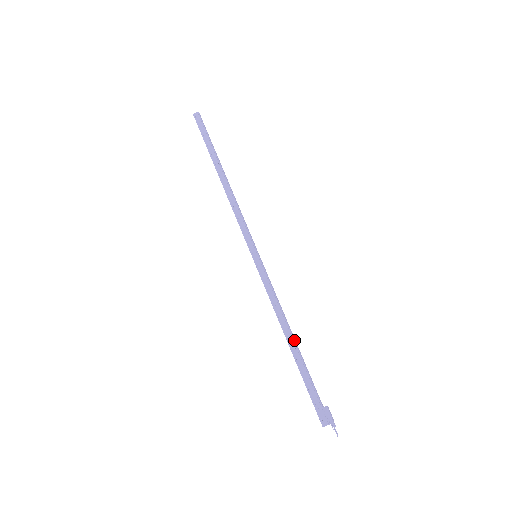
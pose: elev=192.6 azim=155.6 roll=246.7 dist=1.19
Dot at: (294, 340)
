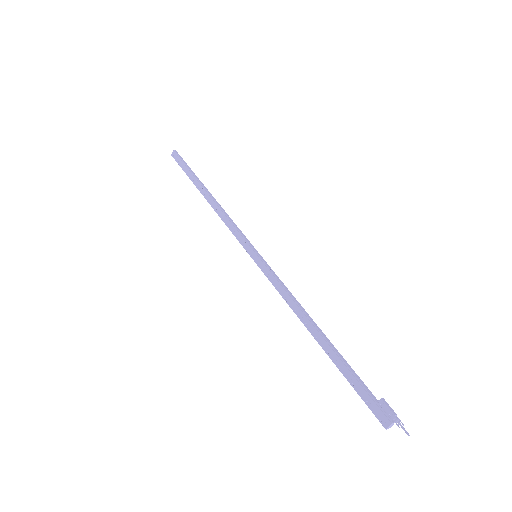
Dot at: (319, 330)
